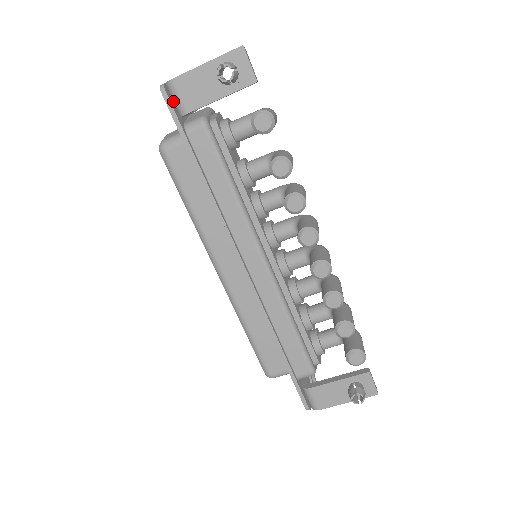
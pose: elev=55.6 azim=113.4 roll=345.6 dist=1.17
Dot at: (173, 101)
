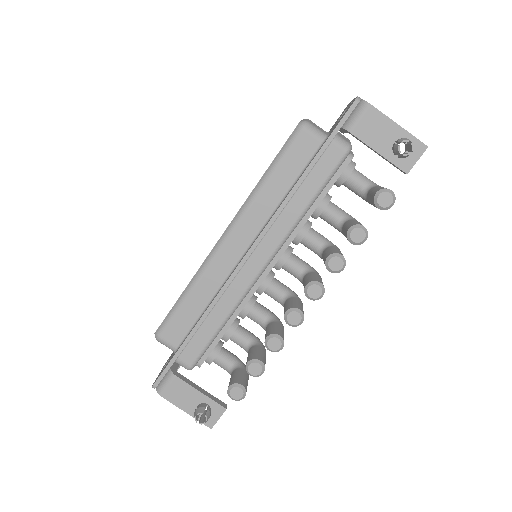
Dot at: (351, 114)
